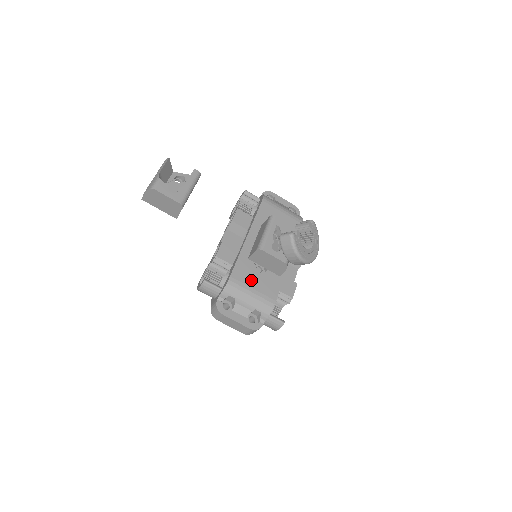
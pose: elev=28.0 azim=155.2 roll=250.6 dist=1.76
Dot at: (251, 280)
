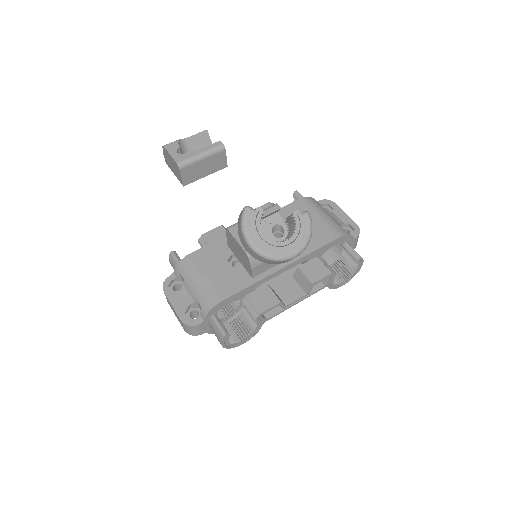
Dot at: (212, 266)
